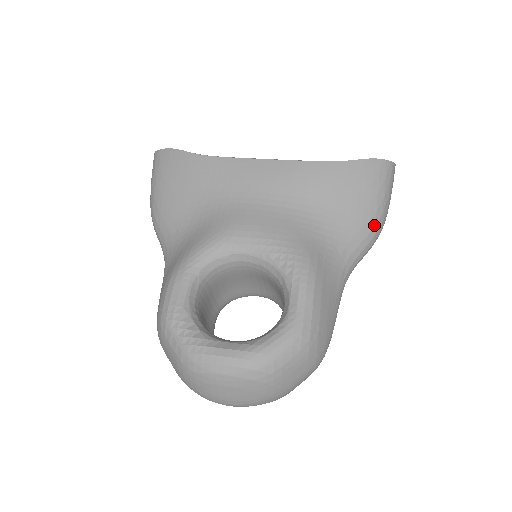
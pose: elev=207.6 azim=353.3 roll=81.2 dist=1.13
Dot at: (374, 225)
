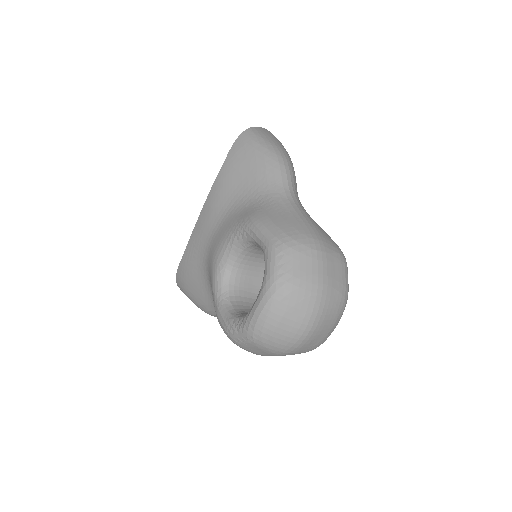
Dot at: (271, 160)
